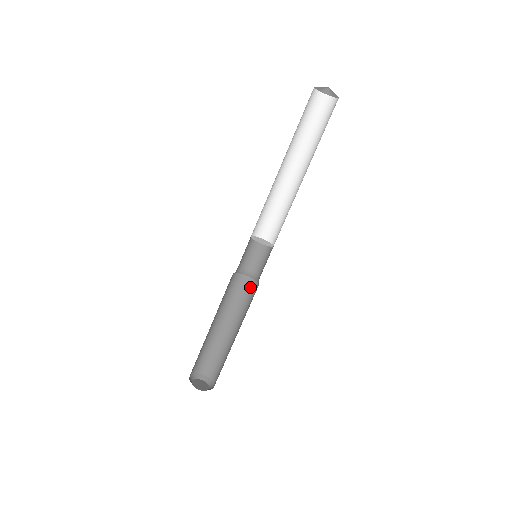
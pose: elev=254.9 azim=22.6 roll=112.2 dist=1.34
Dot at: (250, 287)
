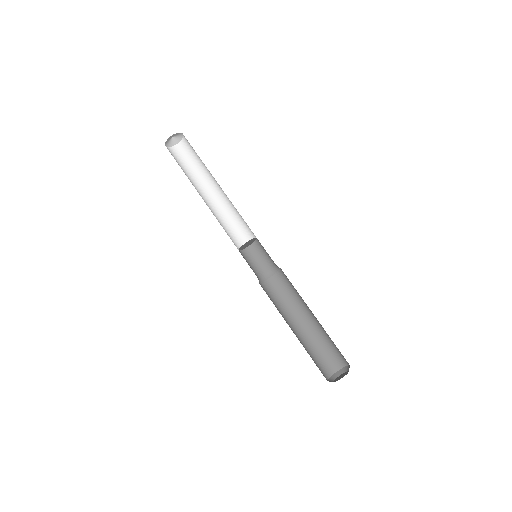
Dot at: (285, 276)
